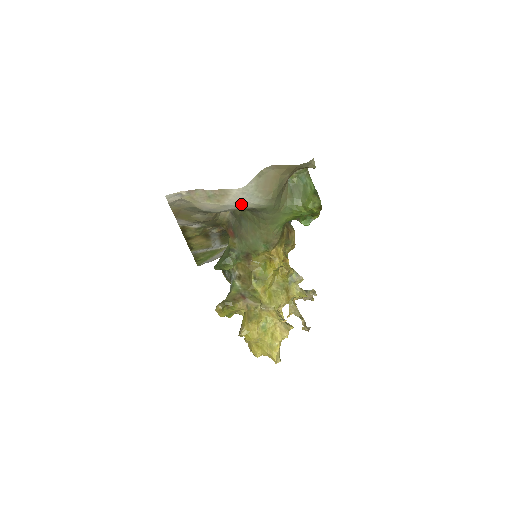
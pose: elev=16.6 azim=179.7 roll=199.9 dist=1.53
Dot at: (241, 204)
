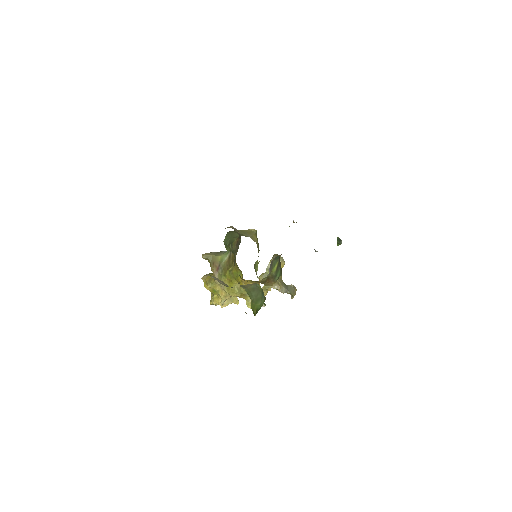
Dot at: occluded
